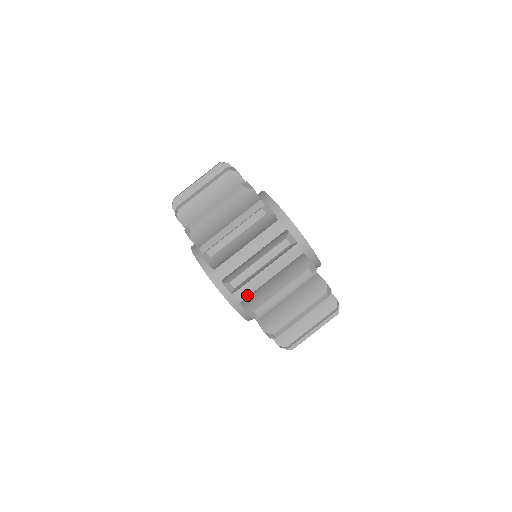
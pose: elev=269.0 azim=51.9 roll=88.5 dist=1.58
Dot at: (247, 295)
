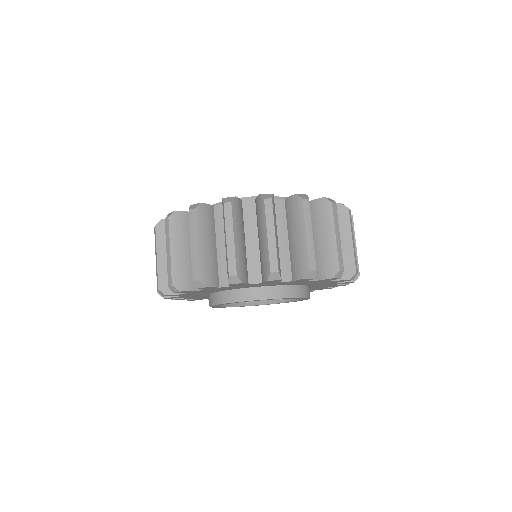
Dot at: occluded
